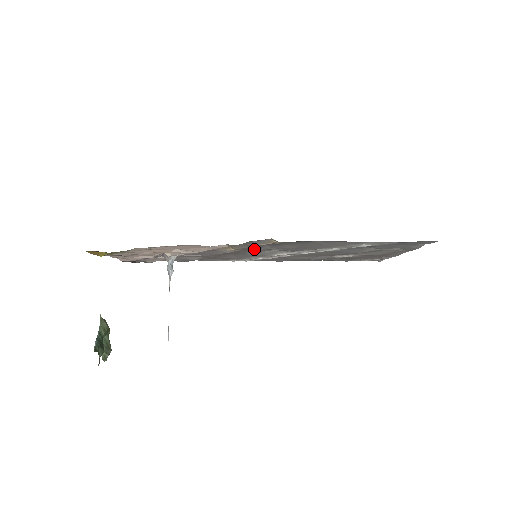
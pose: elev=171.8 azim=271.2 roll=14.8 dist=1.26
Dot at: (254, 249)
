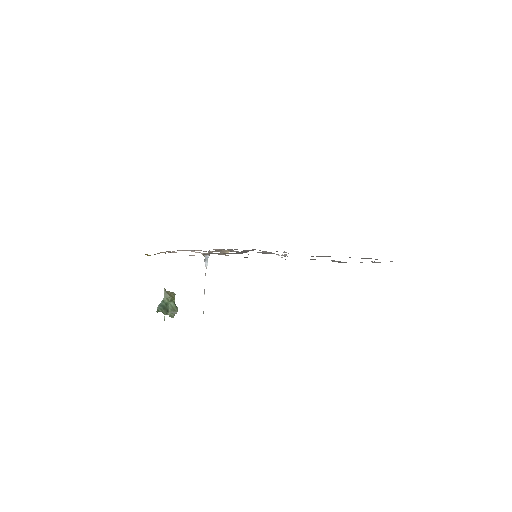
Dot at: occluded
